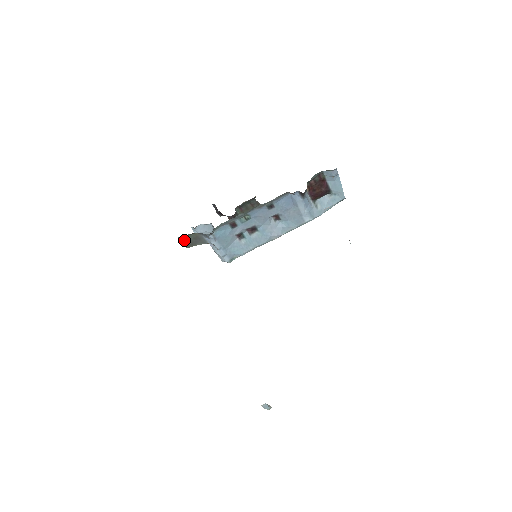
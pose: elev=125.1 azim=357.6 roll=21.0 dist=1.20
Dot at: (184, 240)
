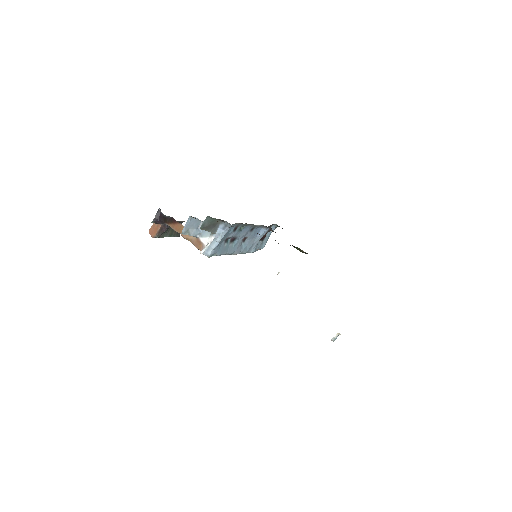
Dot at: (207, 221)
